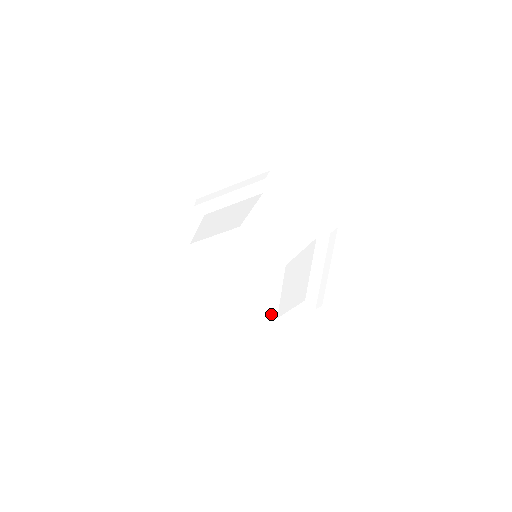
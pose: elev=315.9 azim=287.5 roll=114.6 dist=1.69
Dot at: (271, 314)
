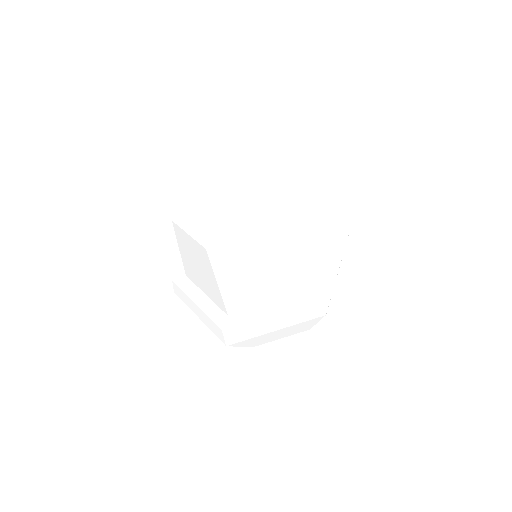
Dot at: (264, 224)
